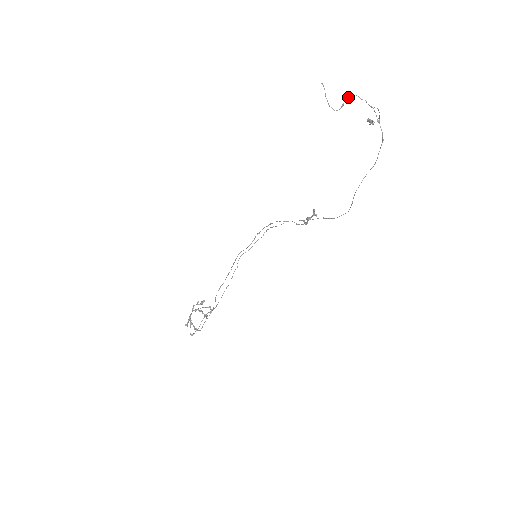
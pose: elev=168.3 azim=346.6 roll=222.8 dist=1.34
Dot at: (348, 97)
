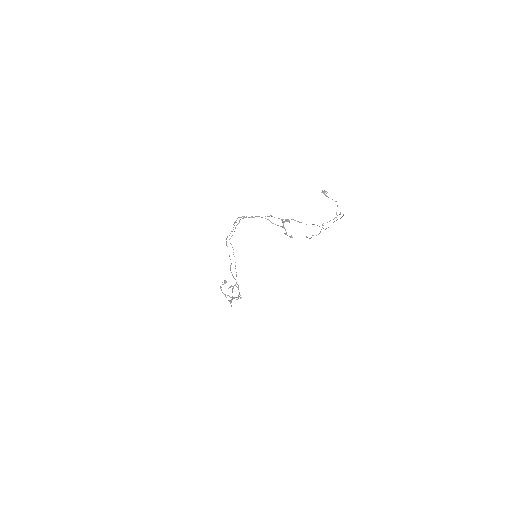
Dot at: occluded
